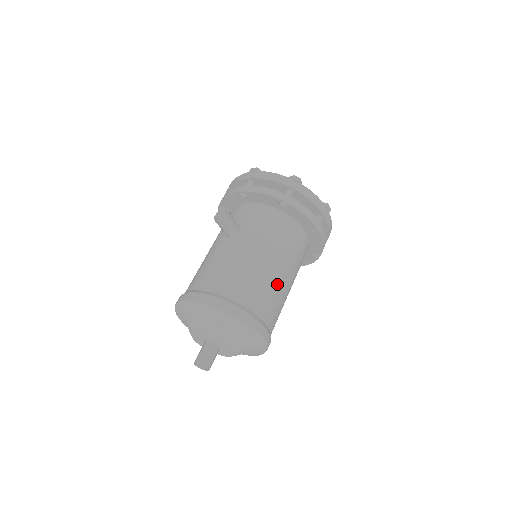
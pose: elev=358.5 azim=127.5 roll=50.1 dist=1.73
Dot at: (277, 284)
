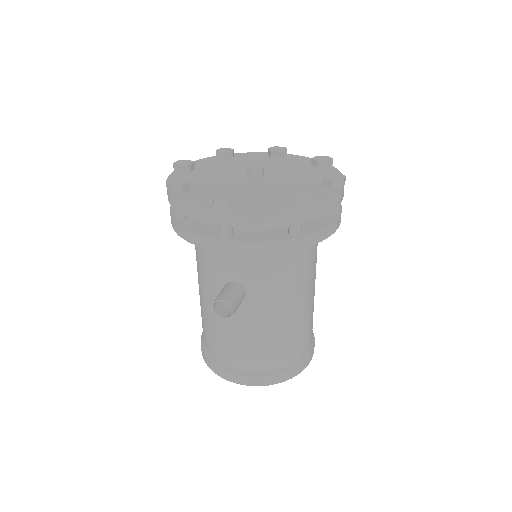
Dot at: (310, 309)
